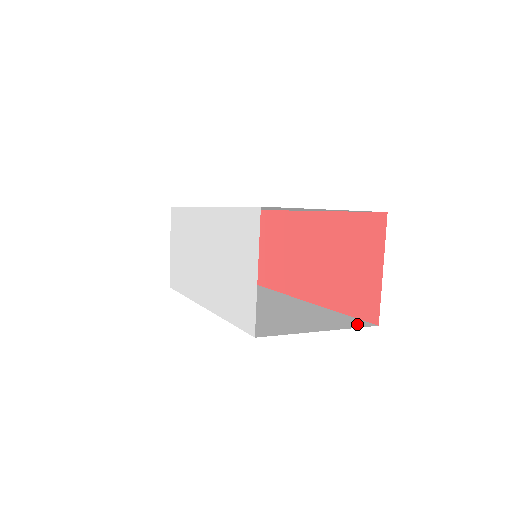
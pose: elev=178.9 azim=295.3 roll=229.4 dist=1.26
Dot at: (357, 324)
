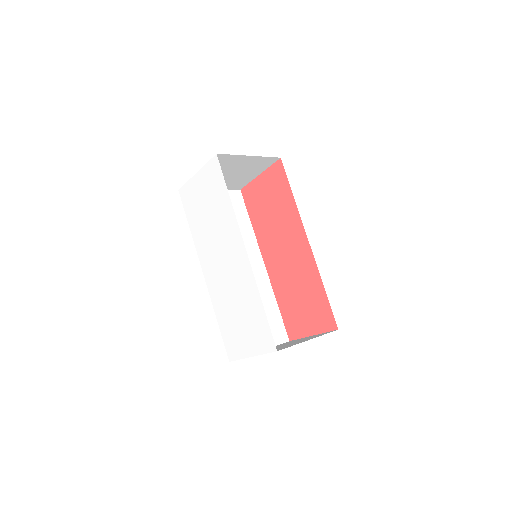
Dot at: (281, 337)
